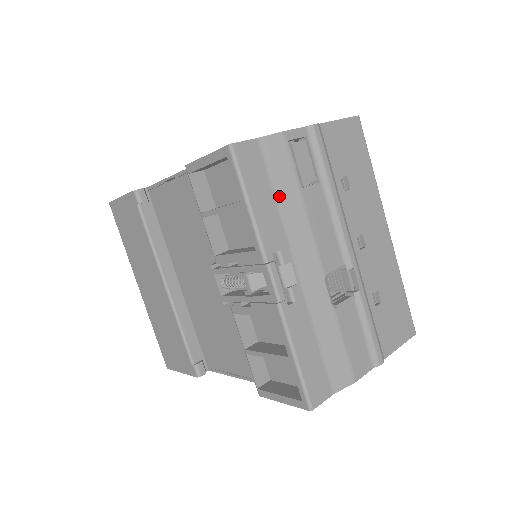
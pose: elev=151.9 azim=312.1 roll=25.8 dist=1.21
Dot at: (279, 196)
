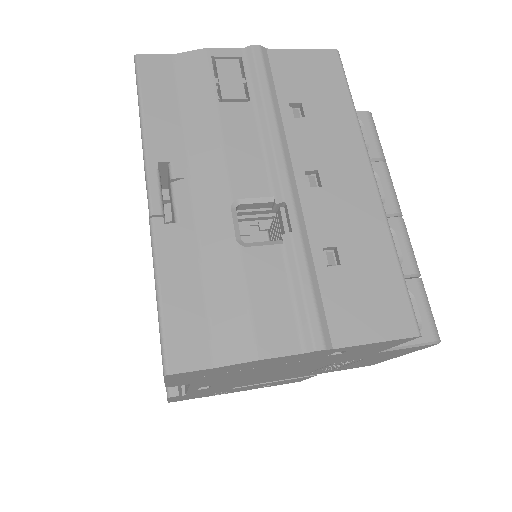
Dot at: (187, 108)
